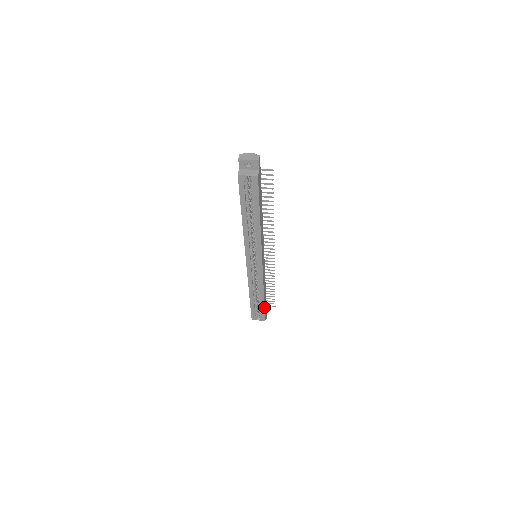
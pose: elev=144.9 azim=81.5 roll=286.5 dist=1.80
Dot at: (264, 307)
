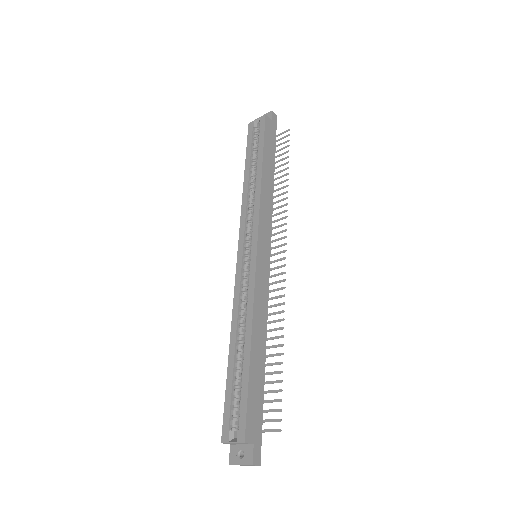
Dot at: (248, 381)
